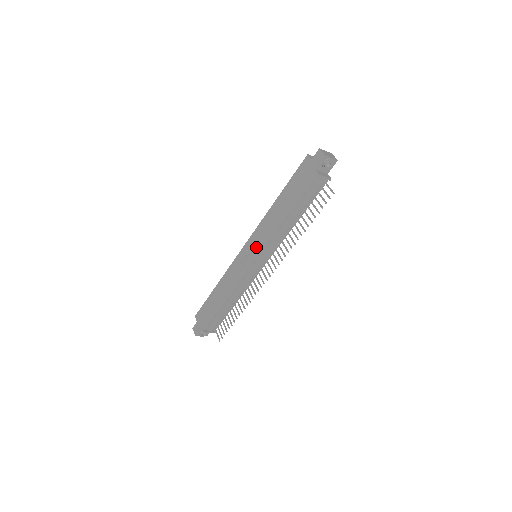
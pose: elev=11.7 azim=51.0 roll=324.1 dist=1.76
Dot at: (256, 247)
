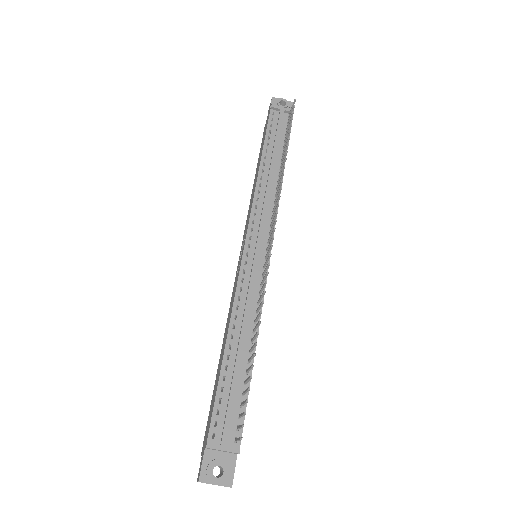
Dot at: (245, 234)
